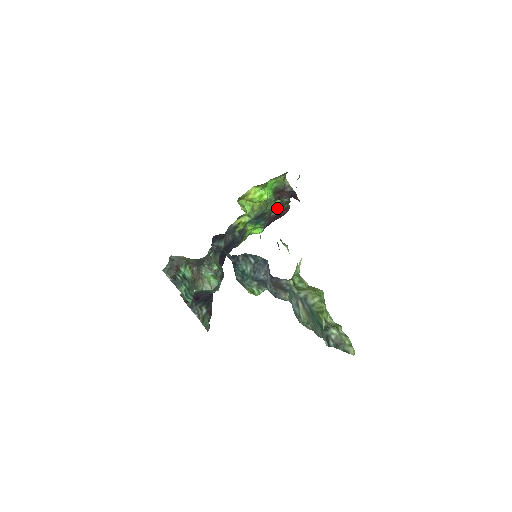
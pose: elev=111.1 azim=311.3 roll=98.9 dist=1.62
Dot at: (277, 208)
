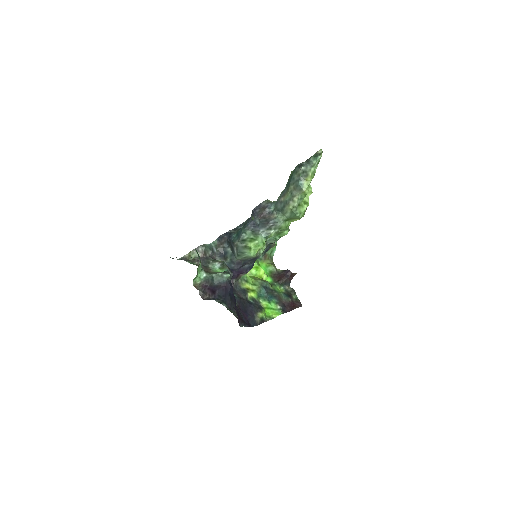
Dot at: (285, 296)
